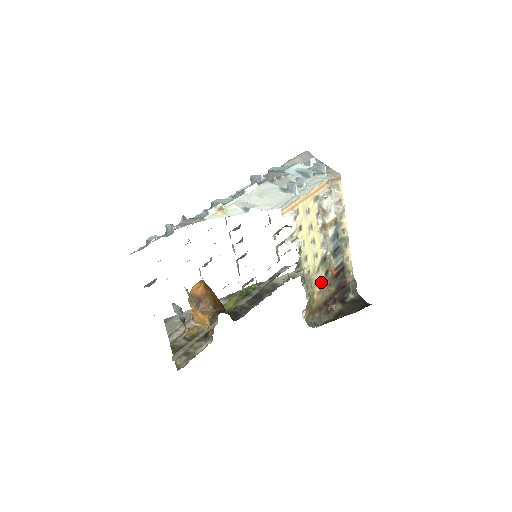
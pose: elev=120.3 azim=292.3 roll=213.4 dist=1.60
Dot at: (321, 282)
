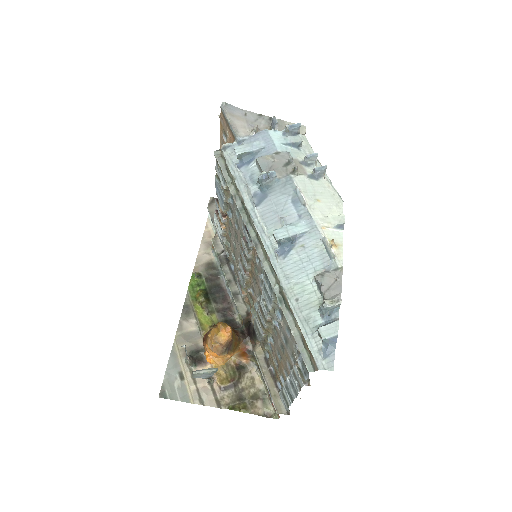
Dot at: occluded
